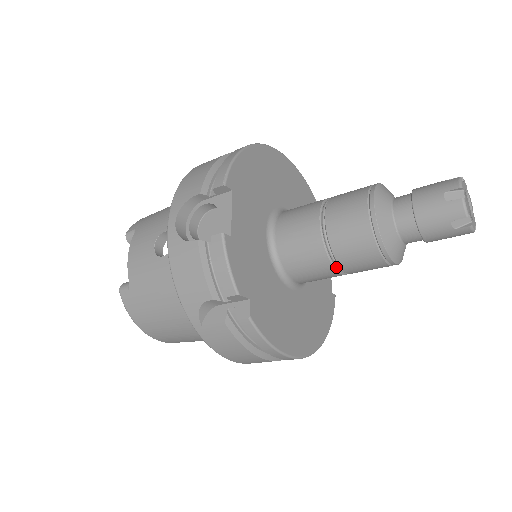
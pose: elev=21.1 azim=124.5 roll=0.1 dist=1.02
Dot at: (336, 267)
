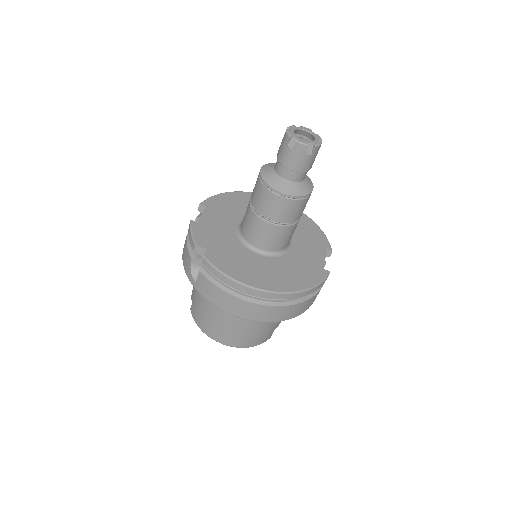
Dot at: (264, 219)
